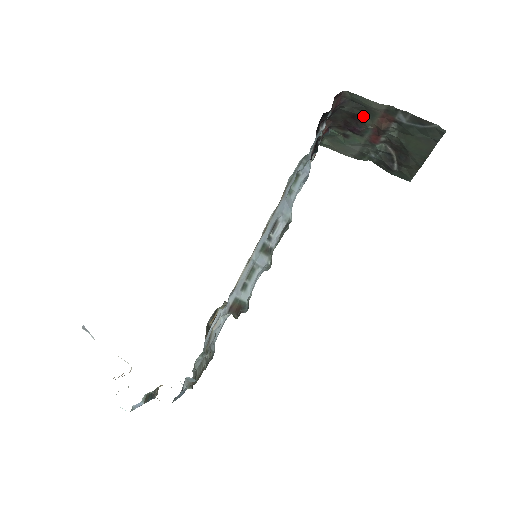
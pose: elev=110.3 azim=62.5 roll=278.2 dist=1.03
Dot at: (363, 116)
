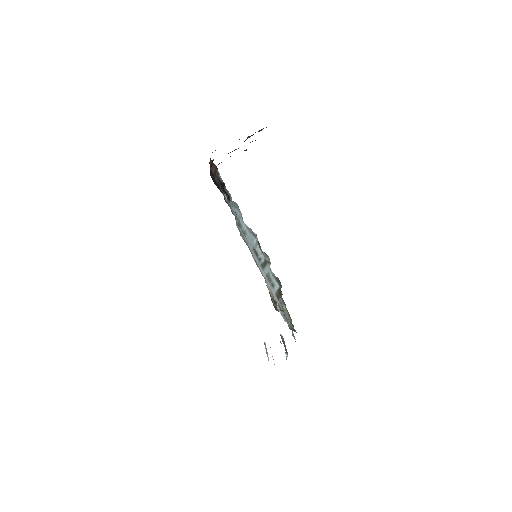
Dot at: (230, 156)
